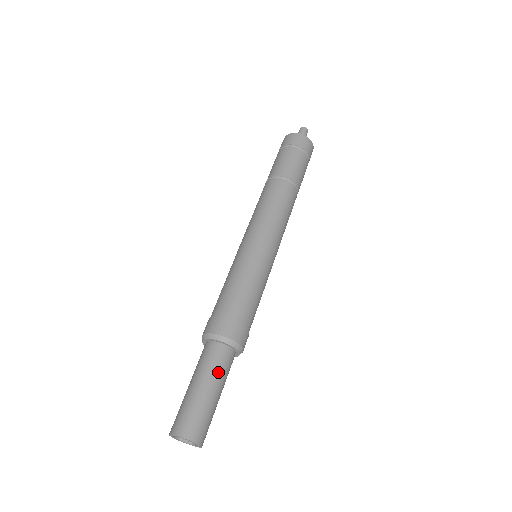
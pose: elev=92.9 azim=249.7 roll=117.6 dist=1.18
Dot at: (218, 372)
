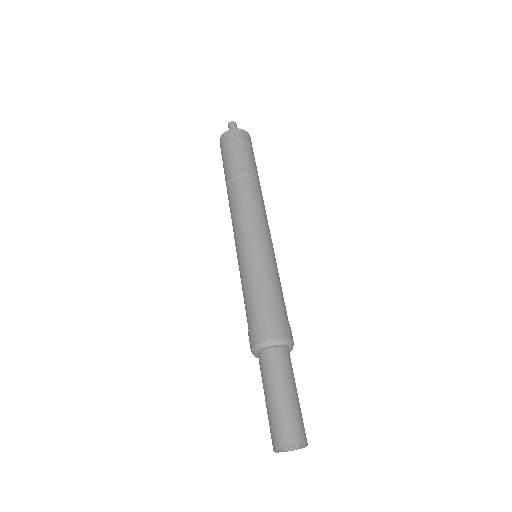
Dot at: (277, 374)
